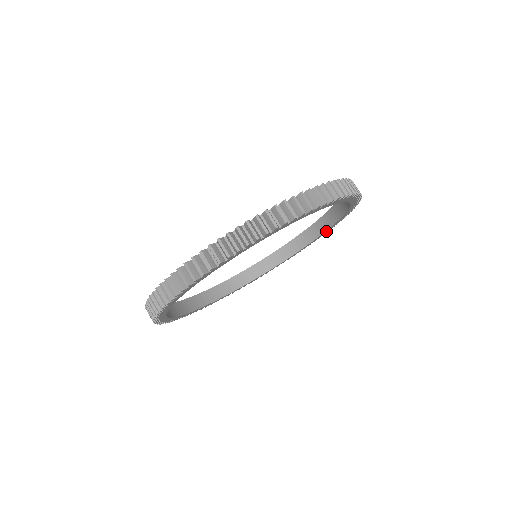
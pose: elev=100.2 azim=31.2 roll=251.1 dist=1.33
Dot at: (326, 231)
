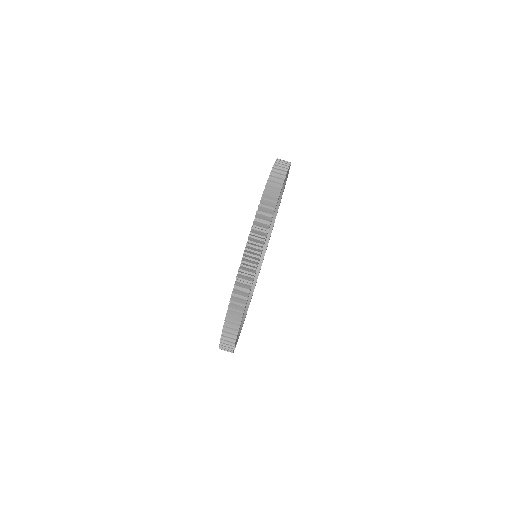
Dot at: (277, 212)
